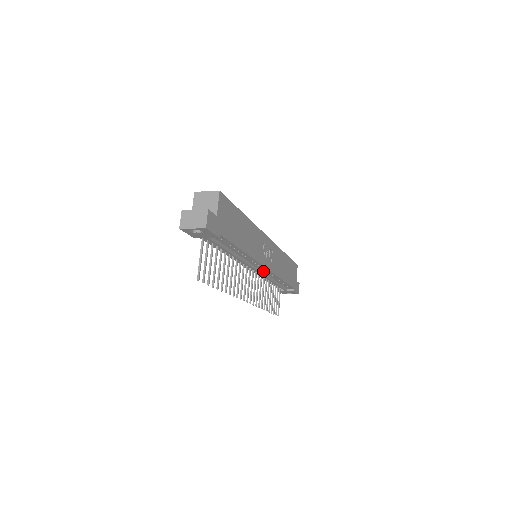
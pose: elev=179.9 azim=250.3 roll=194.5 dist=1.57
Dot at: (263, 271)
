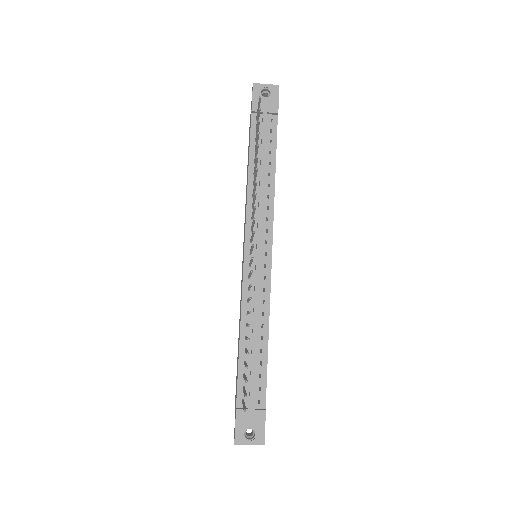
Dot at: (260, 275)
